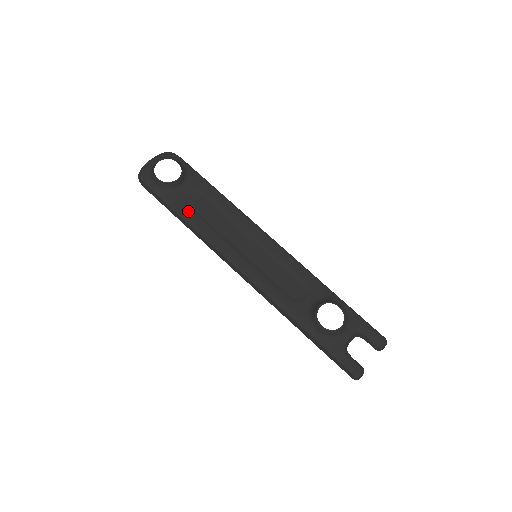
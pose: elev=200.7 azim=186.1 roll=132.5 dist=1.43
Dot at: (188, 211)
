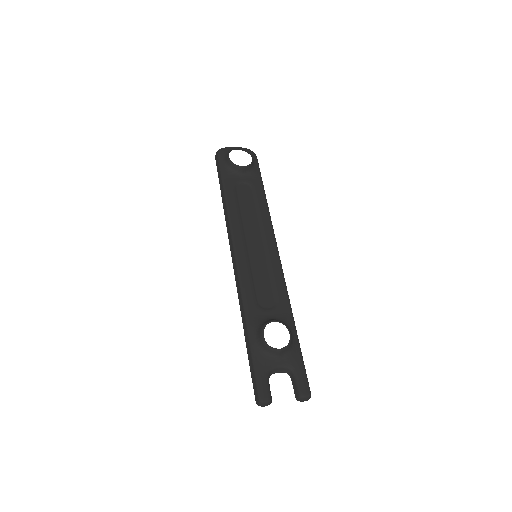
Dot at: (232, 191)
